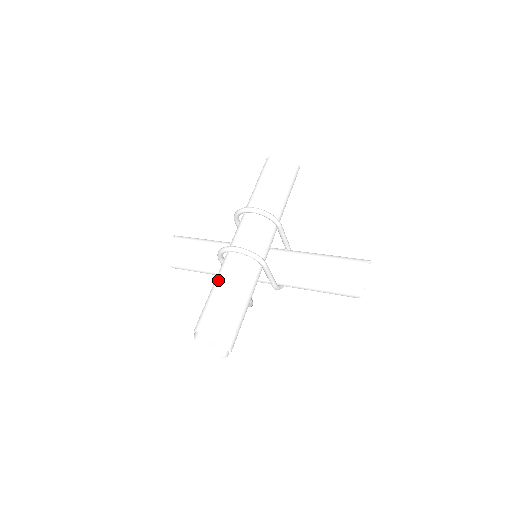
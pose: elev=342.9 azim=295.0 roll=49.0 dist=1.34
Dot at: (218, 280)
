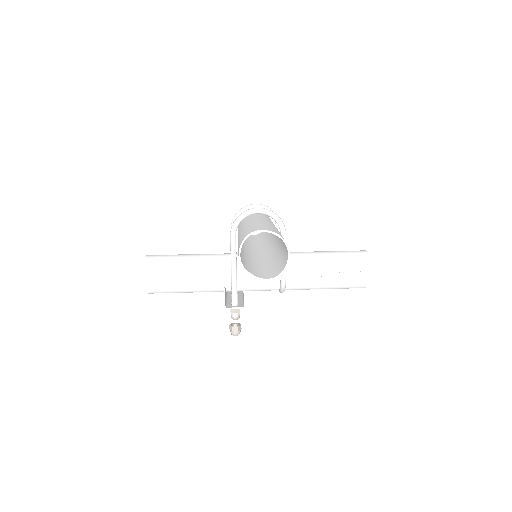
Dot at: (249, 223)
